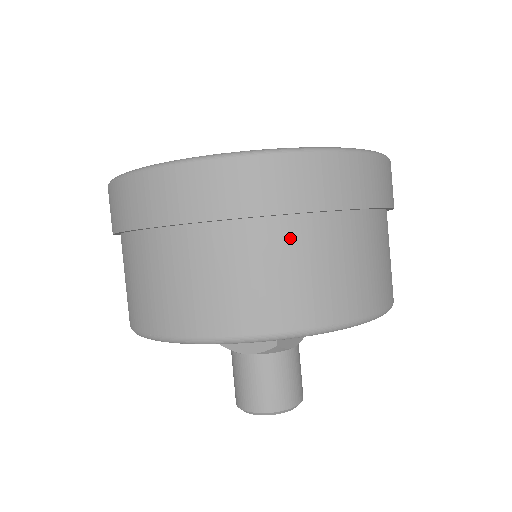
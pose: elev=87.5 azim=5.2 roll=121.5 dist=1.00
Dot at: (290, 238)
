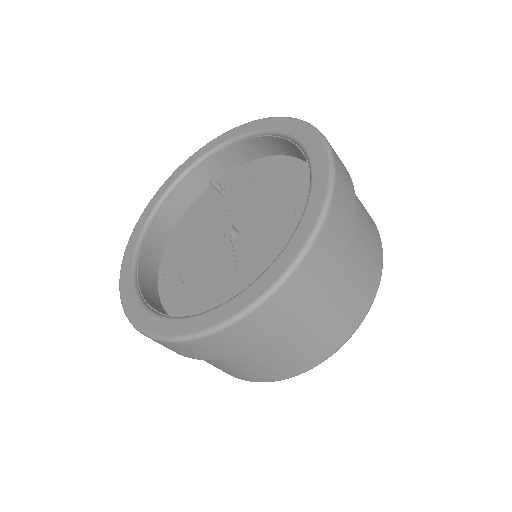
Dot at: (262, 349)
